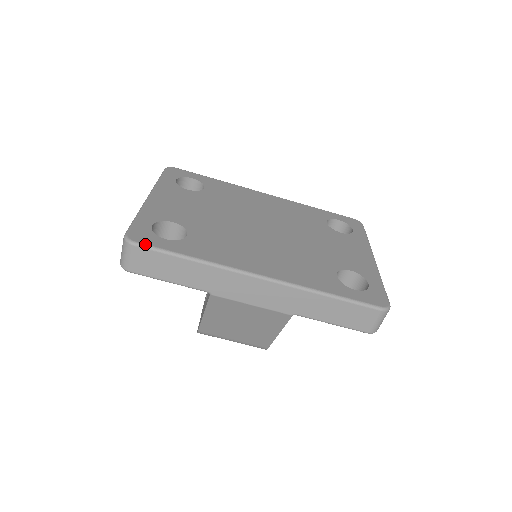
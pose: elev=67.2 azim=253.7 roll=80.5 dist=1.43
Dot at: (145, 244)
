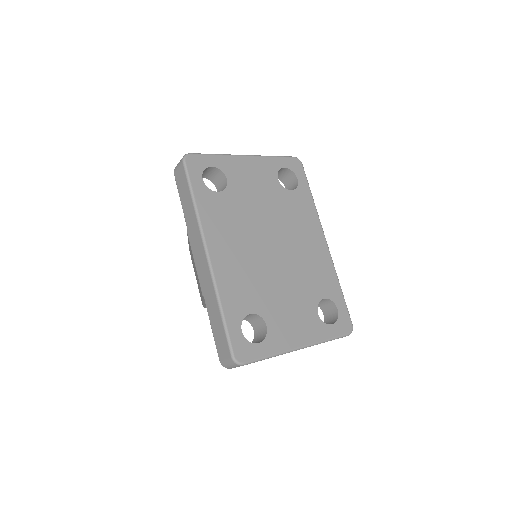
Dot at: (187, 168)
